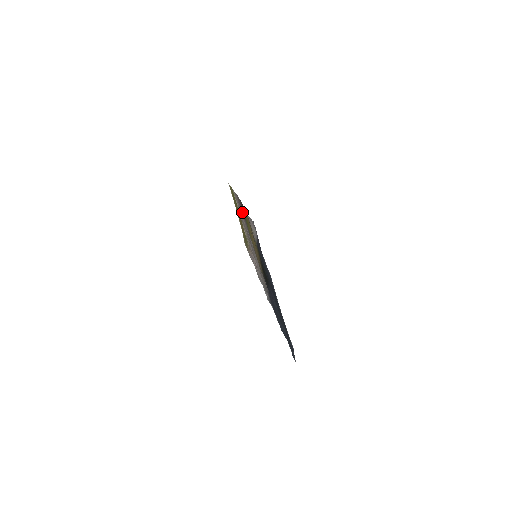
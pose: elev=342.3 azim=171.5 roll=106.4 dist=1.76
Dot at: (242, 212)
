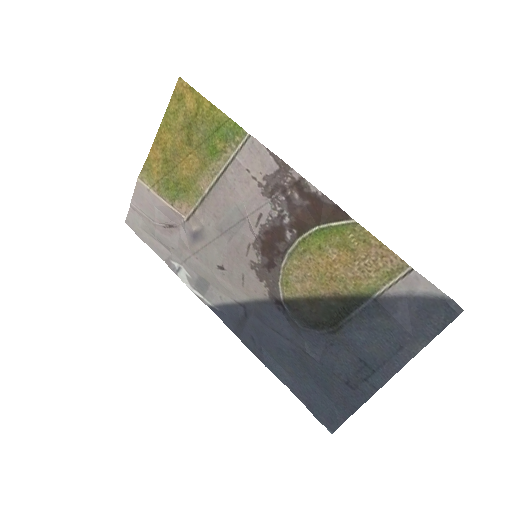
Dot at: (273, 189)
